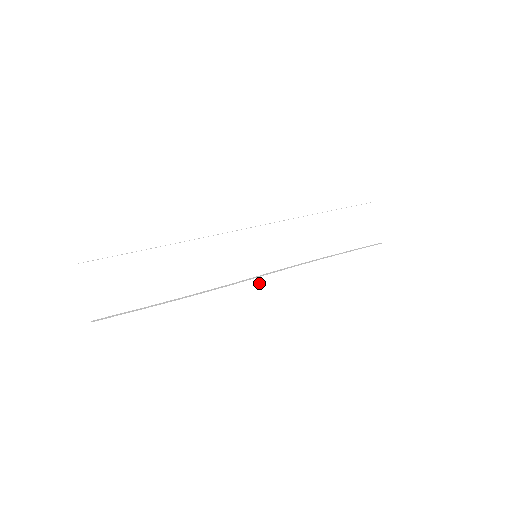
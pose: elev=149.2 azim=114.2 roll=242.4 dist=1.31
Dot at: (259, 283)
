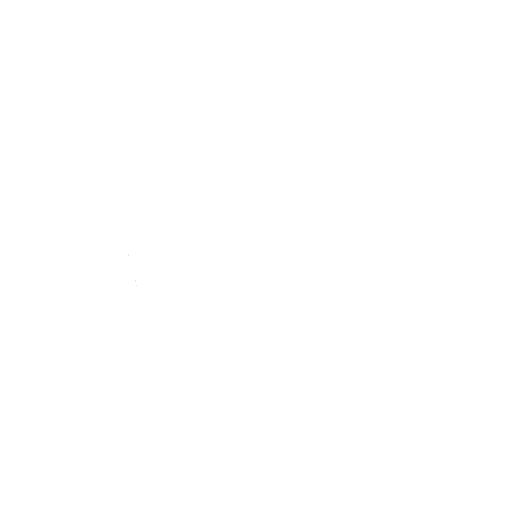
Dot at: (261, 266)
